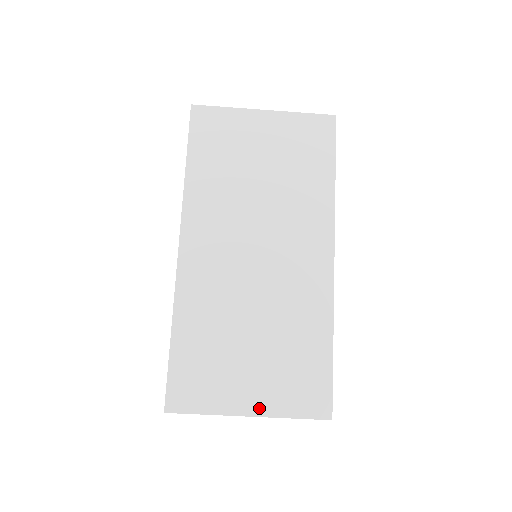
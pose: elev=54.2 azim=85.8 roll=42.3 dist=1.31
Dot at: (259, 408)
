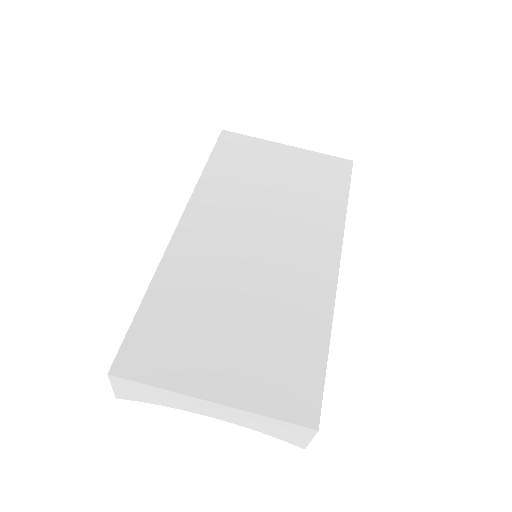
Dot at: (227, 395)
